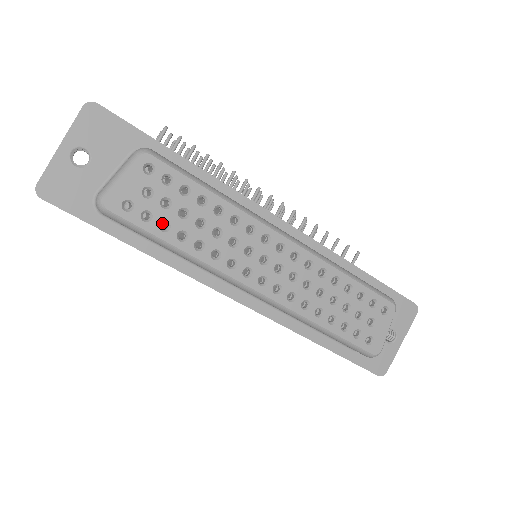
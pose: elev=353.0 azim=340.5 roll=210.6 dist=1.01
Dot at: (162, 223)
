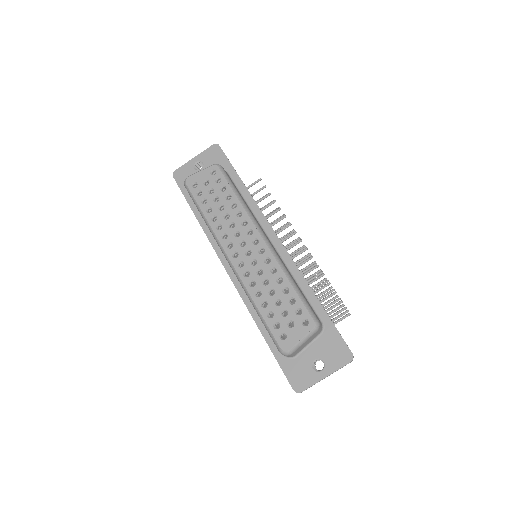
Dot at: occluded
